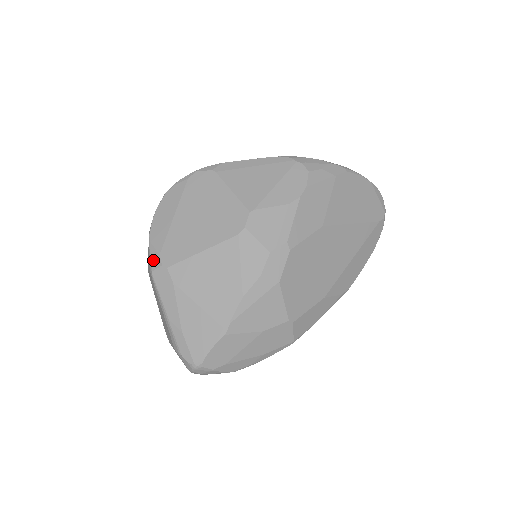
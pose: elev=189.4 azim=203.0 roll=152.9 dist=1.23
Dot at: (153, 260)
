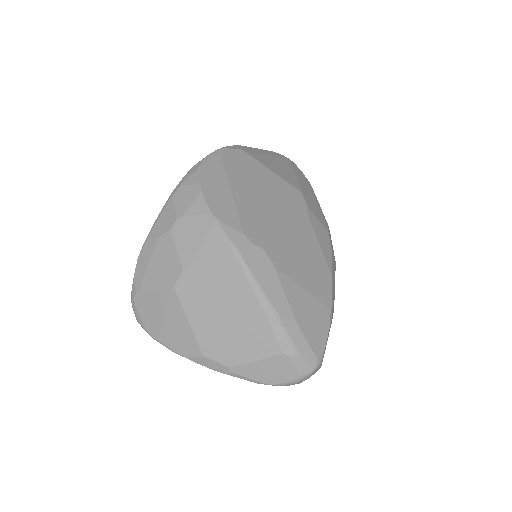
Dot at: (237, 241)
